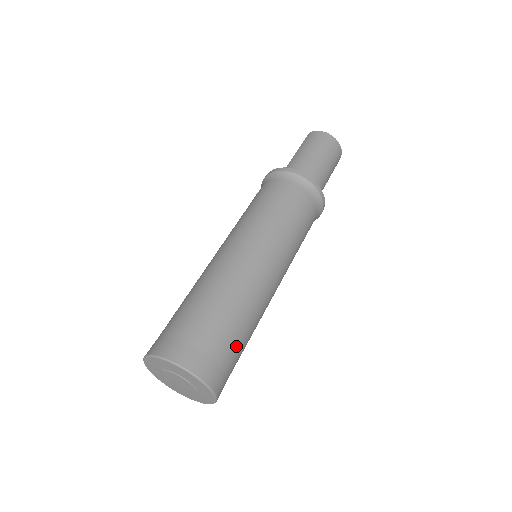
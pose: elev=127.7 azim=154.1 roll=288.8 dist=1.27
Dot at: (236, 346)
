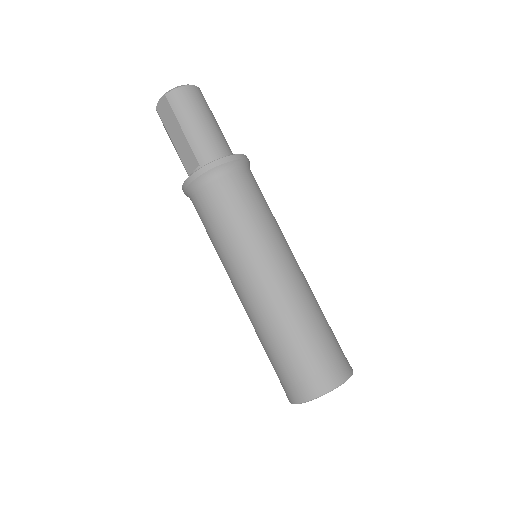
Dot at: occluded
